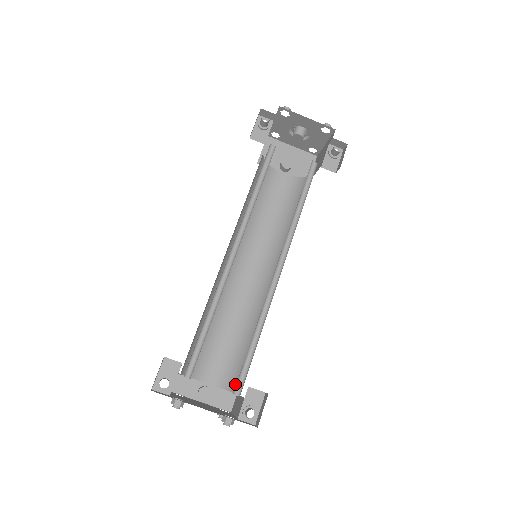
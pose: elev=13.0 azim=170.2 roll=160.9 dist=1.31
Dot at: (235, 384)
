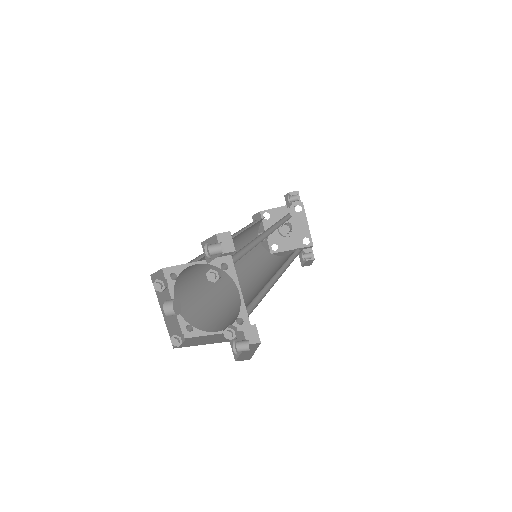
Dot at: (201, 324)
